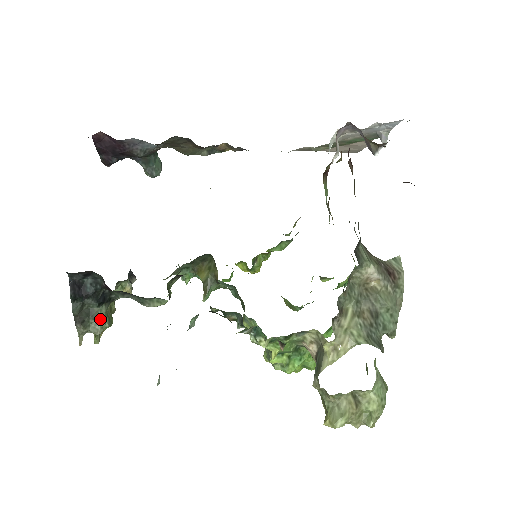
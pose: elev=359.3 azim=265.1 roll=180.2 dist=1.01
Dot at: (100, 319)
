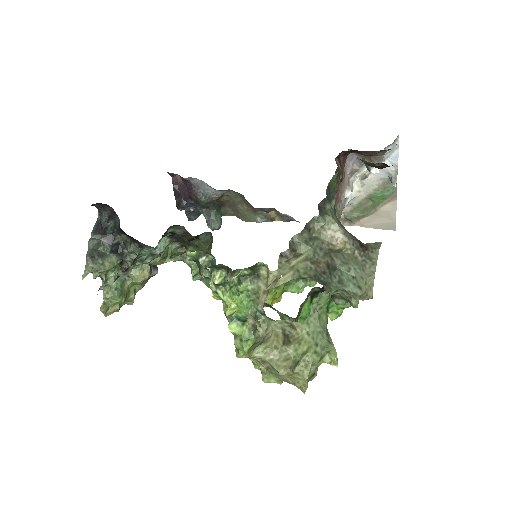
Dot at: (107, 262)
